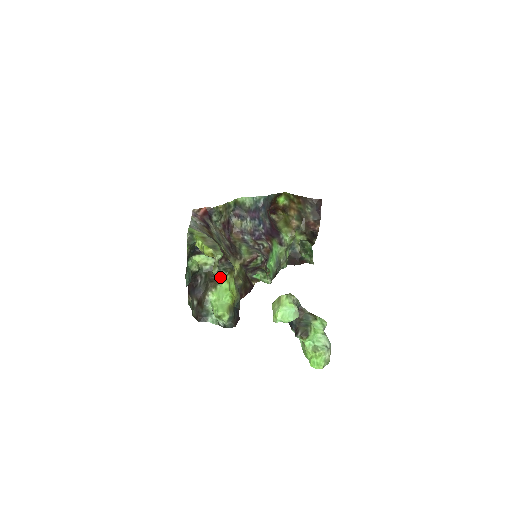
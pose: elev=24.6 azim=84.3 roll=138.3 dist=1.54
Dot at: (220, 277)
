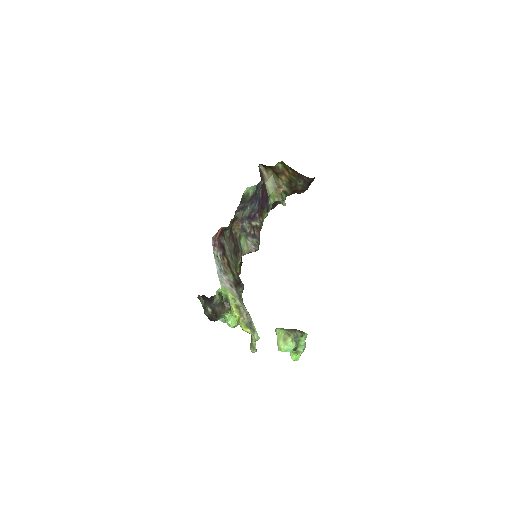
Dot at: occluded
